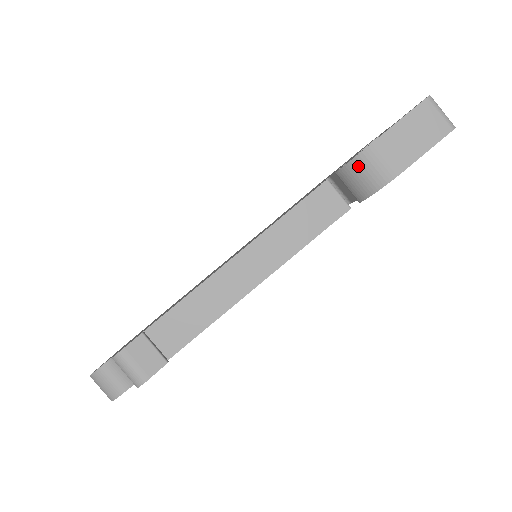
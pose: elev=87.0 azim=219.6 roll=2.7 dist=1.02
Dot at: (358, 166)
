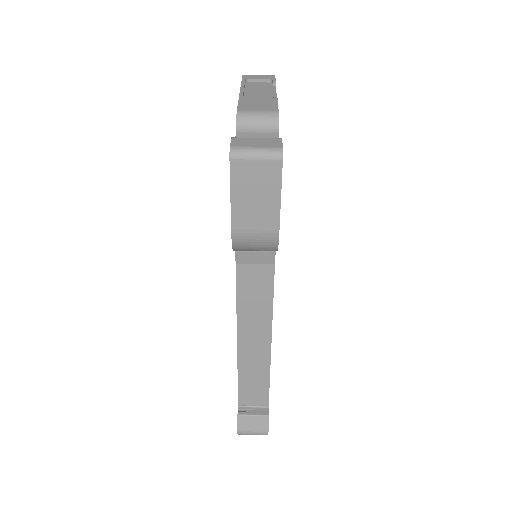
Dot at: (242, 249)
